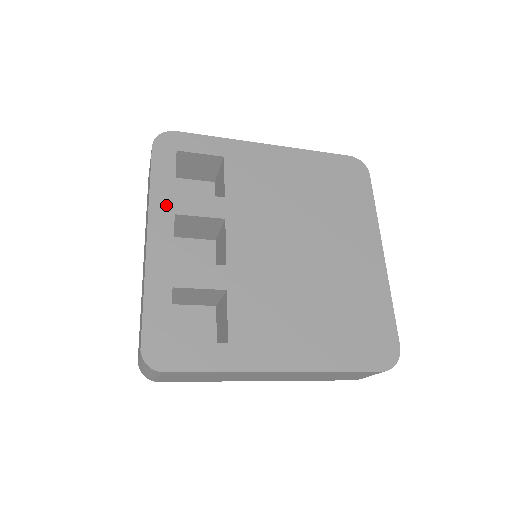
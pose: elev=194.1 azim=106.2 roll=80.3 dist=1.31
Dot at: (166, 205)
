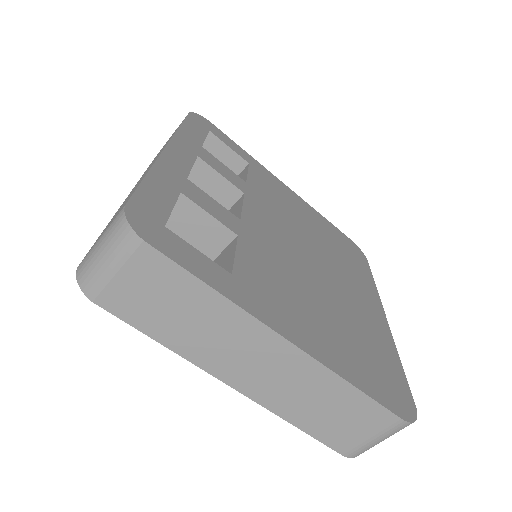
Dot at: (191, 146)
